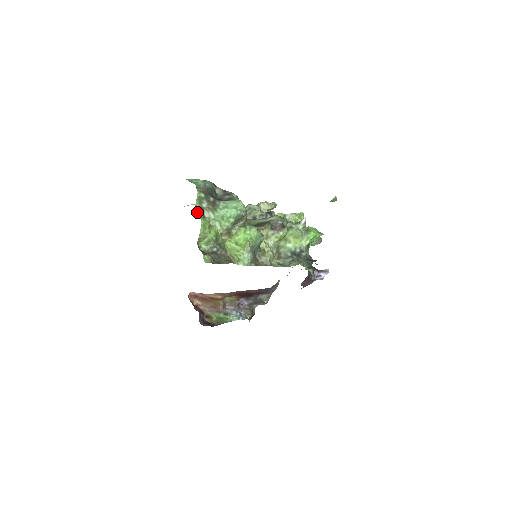
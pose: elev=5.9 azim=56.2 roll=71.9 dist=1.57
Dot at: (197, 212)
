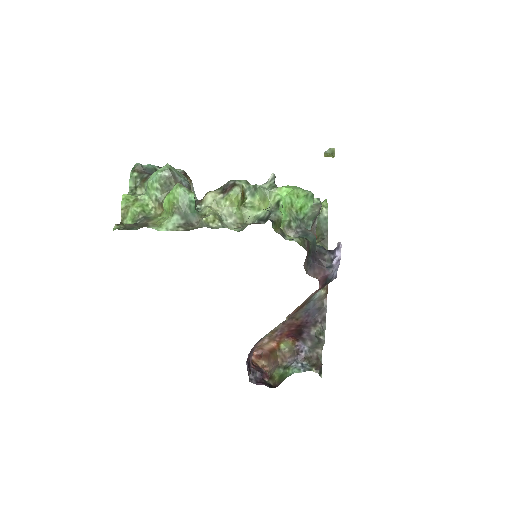
Dot at: (130, 193)
